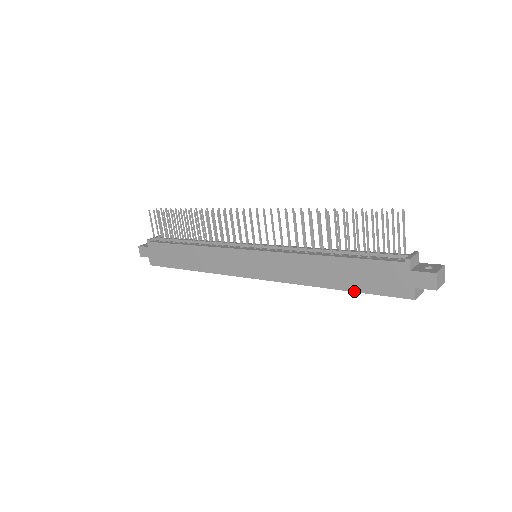
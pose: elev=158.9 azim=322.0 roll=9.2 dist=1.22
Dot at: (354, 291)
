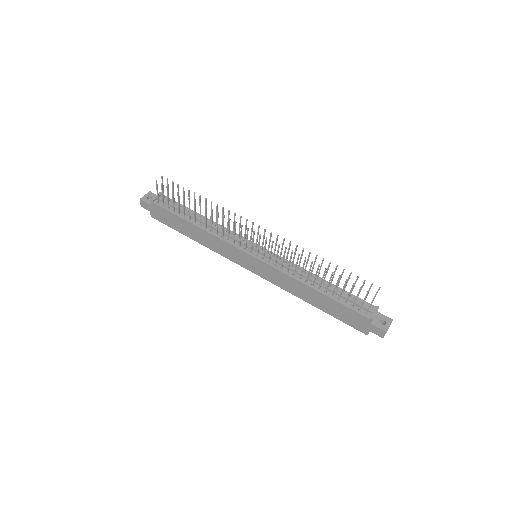
Dot at: occluded
